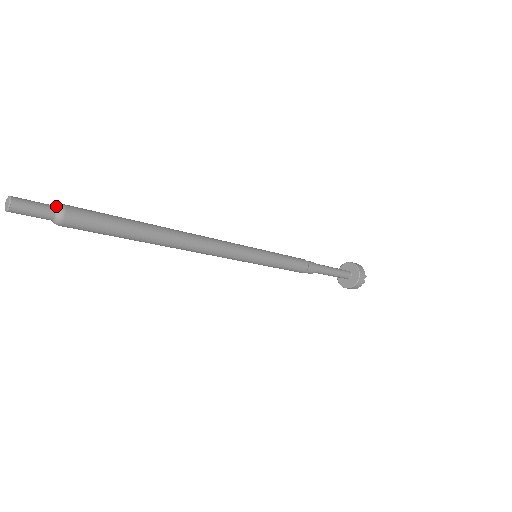
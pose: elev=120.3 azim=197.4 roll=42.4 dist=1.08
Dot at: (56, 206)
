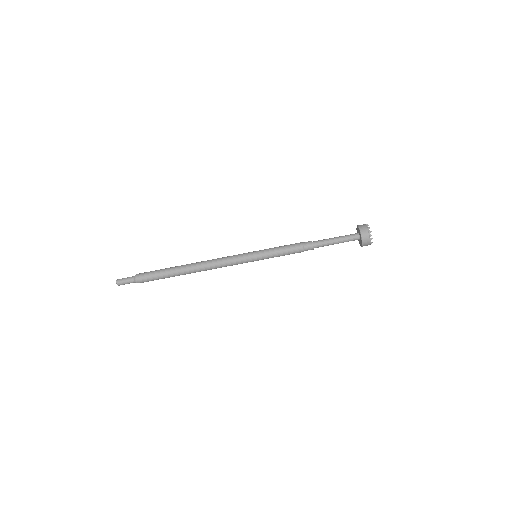
Dot at: (133, 278)
